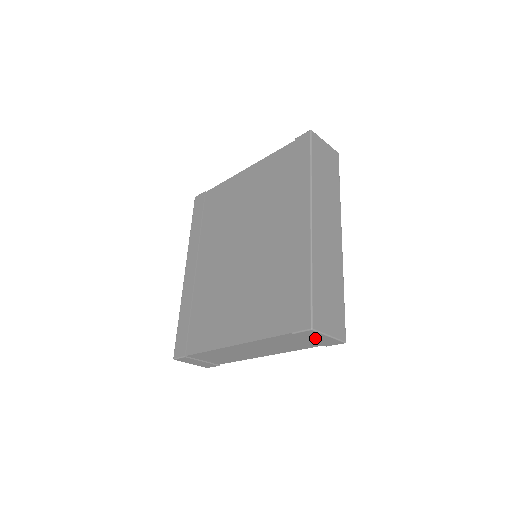
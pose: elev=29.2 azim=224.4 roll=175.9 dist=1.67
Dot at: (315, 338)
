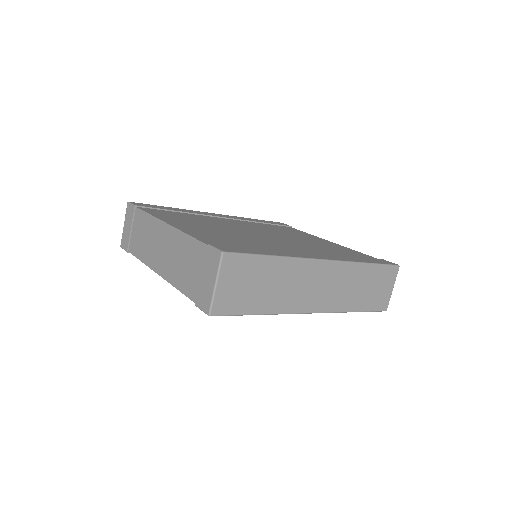
Dot at: (208, 275)
